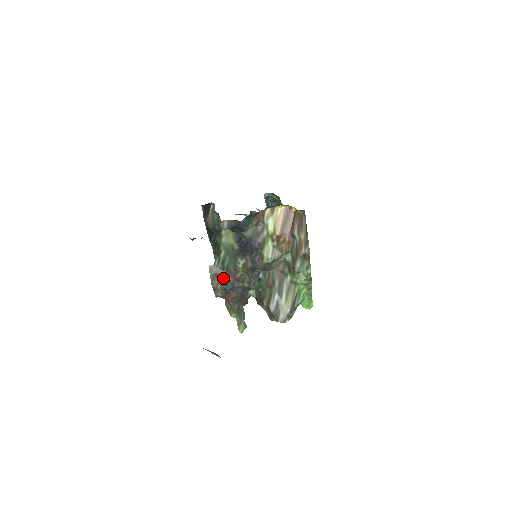
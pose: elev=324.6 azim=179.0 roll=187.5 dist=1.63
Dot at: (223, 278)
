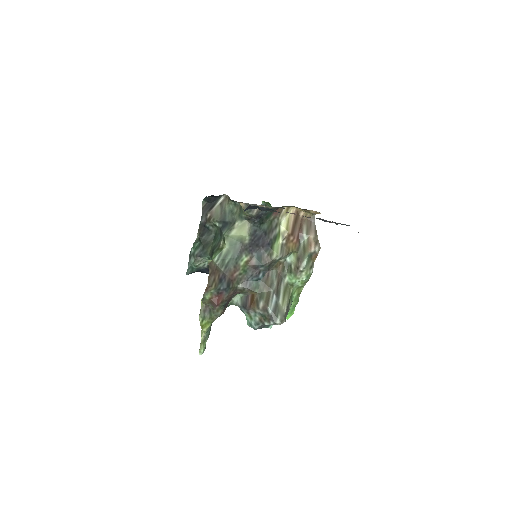
Dot at: (220, 276)
